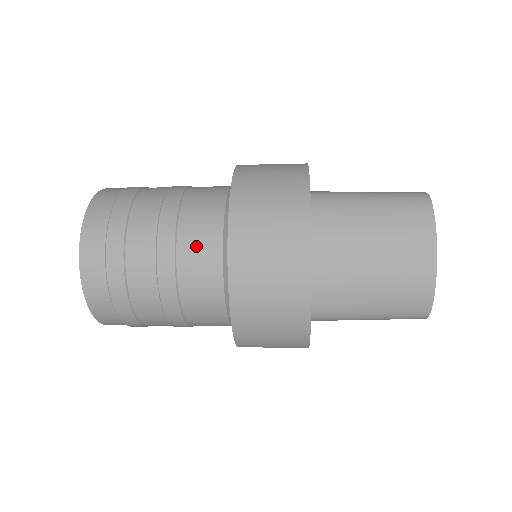
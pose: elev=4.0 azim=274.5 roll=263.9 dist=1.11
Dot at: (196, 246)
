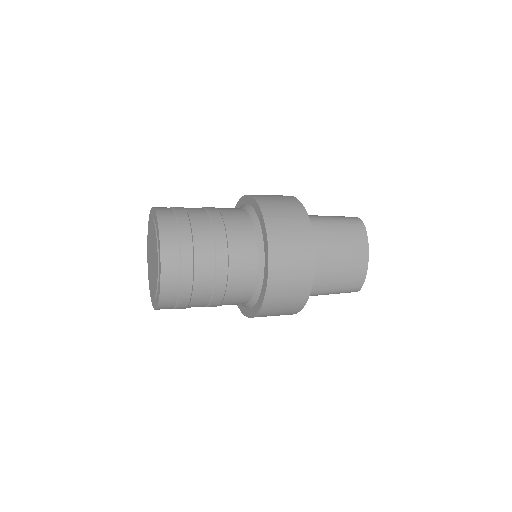
Dot at: (241, 254)
